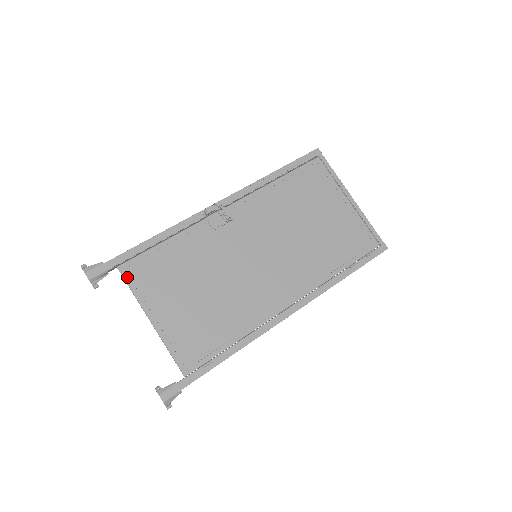
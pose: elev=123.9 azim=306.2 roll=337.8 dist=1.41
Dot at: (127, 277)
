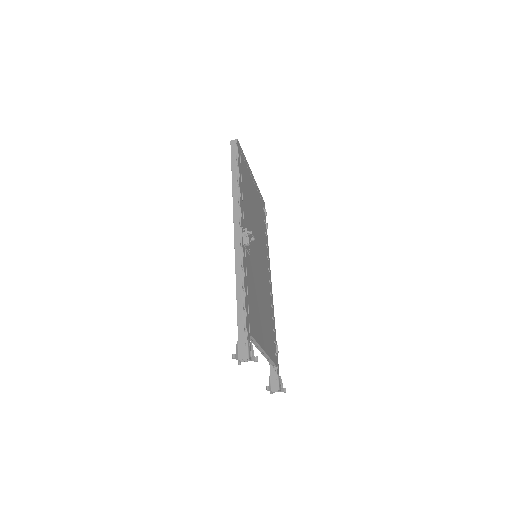
Dot at: (254, 336)
